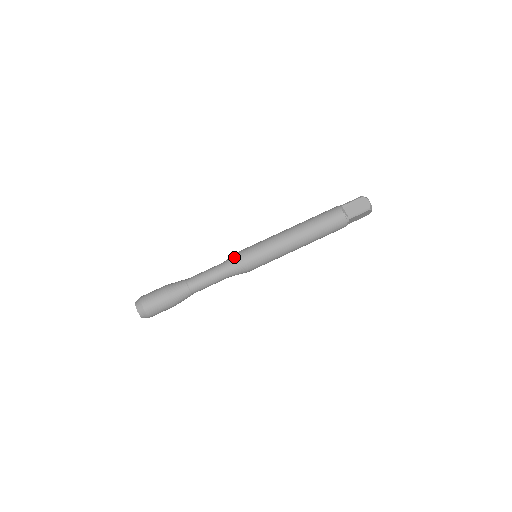
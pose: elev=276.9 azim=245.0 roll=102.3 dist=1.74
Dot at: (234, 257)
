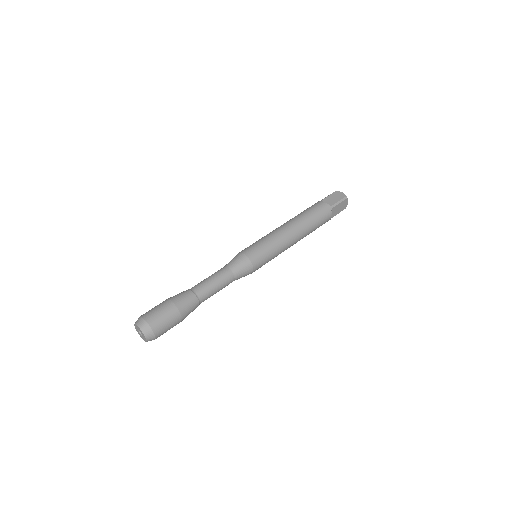
Dot at: (235, 257)
